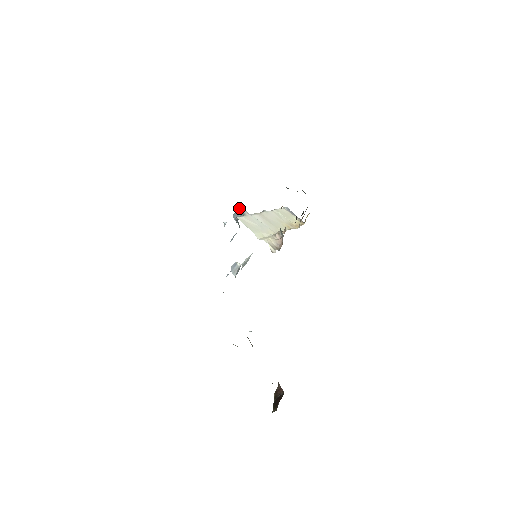
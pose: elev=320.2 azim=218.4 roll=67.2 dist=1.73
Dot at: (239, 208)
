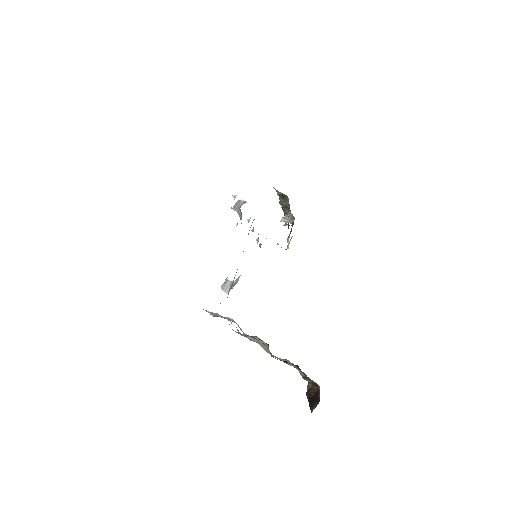
Dot at: (239, 200)
